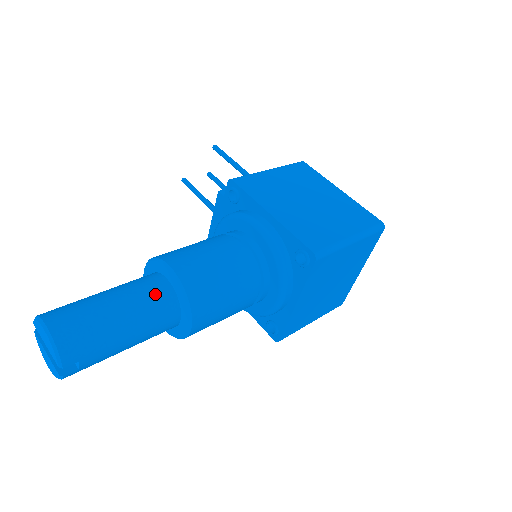
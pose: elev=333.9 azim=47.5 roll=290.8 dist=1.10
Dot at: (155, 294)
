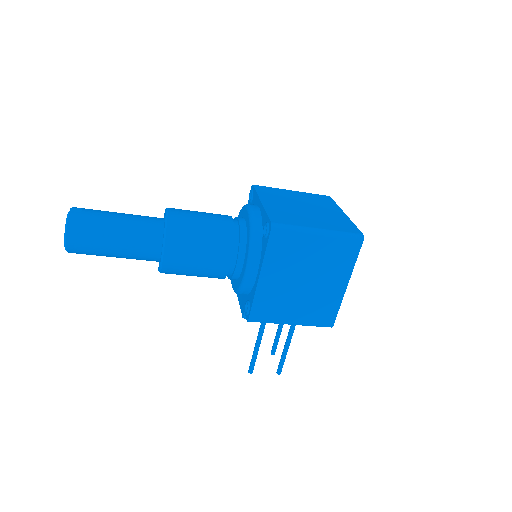
Dot at: occluded
